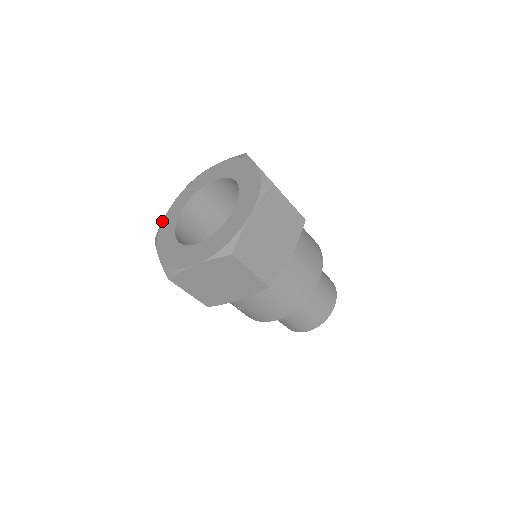
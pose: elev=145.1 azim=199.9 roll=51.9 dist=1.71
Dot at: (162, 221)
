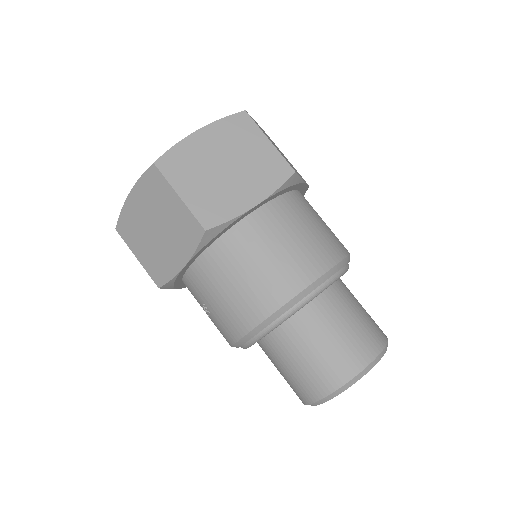
Dot at: occluded
